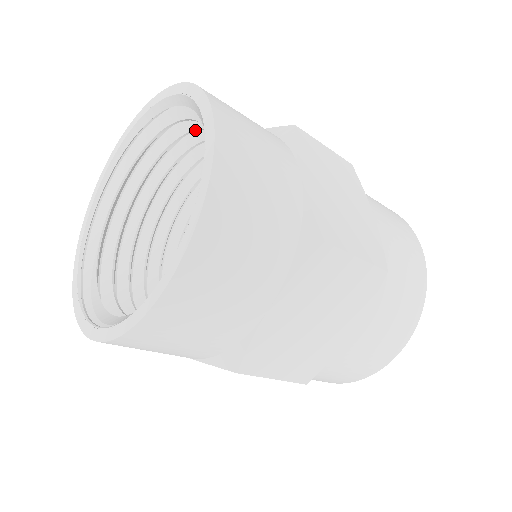
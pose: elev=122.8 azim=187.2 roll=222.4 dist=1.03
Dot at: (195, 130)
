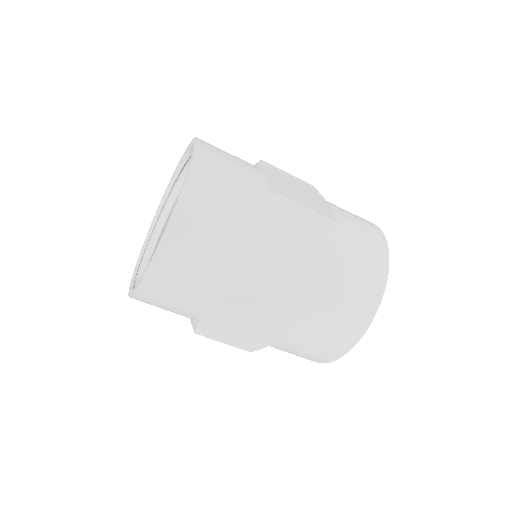
Dot at: occluded
